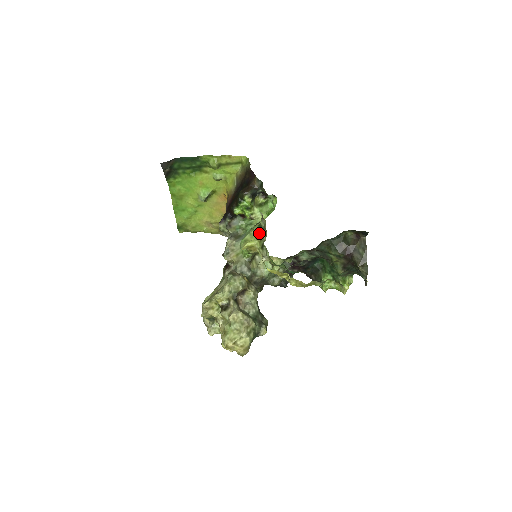
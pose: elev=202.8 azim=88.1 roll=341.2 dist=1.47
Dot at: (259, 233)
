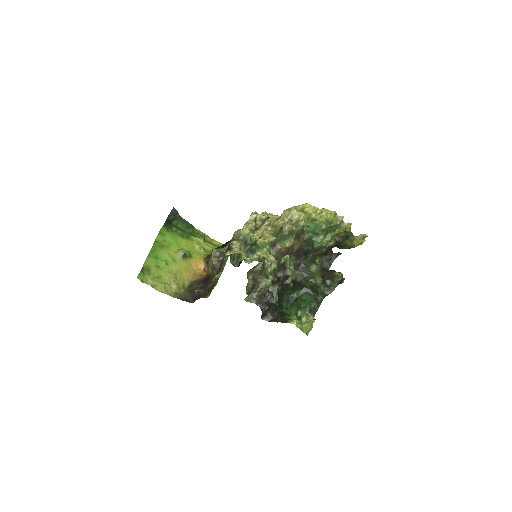
Dot at: occluded
